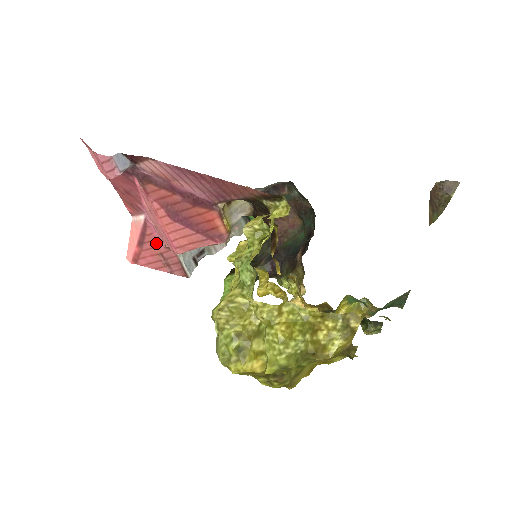
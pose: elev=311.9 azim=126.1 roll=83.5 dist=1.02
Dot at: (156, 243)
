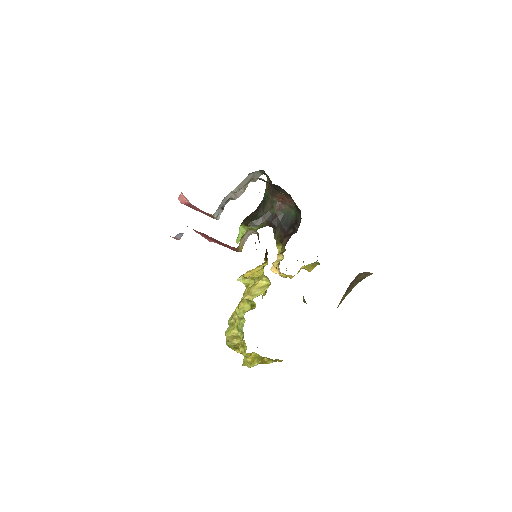
Dot at: occluded
